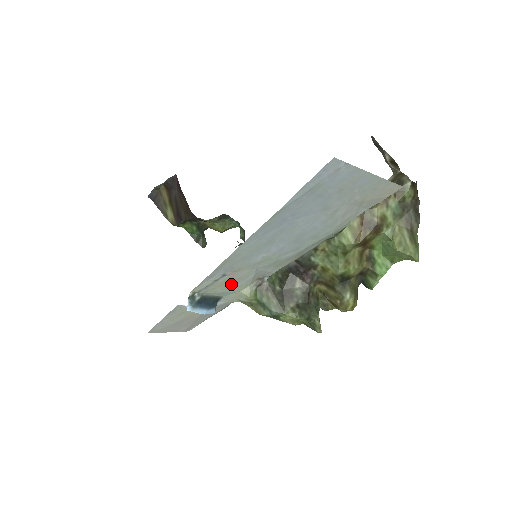
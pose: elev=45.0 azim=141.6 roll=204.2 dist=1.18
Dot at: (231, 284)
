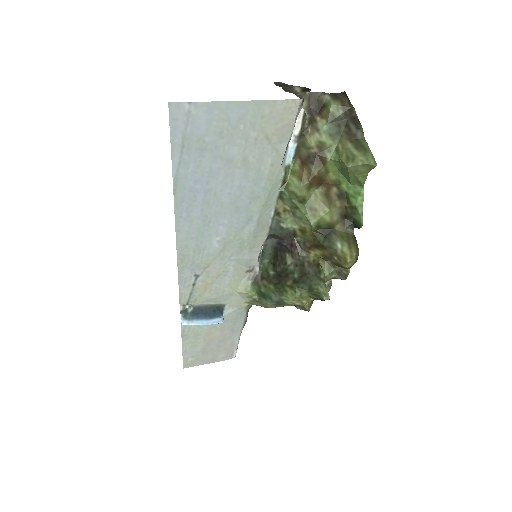
Dot at: (216, 285)
